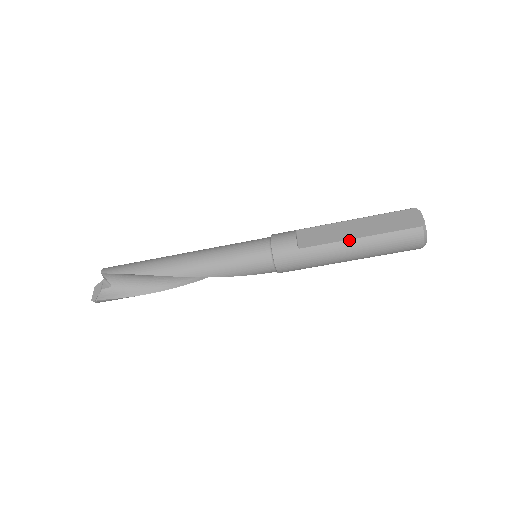
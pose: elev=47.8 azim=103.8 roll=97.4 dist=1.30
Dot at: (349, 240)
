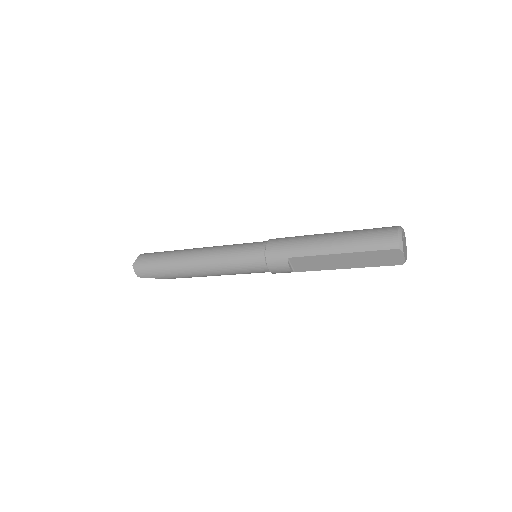
Dot at: occluded
